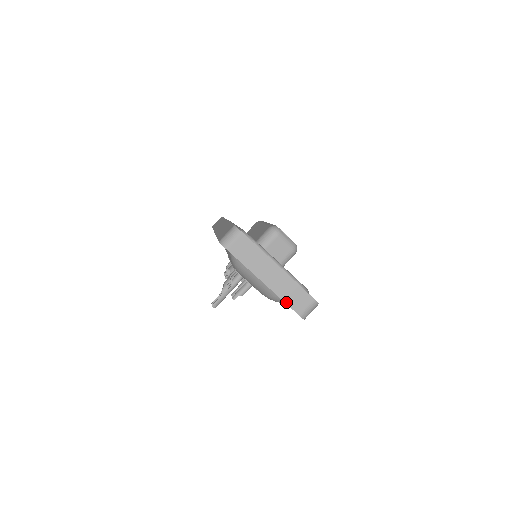
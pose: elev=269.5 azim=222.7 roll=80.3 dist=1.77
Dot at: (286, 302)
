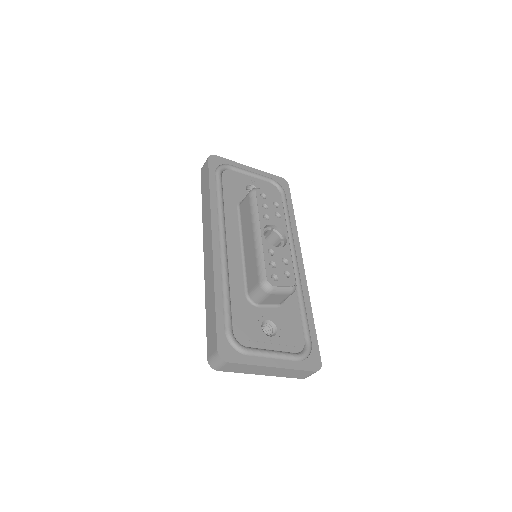
Dot at: (288, 377)
